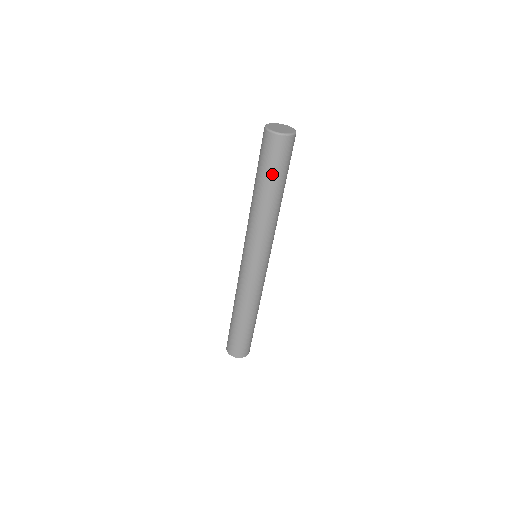
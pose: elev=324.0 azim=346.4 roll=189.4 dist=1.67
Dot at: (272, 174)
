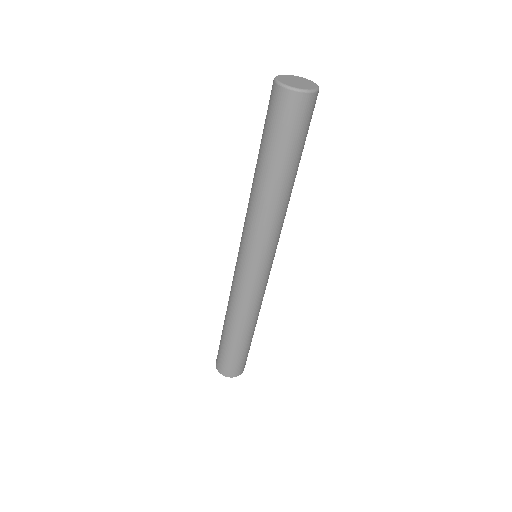
Dot at: (292, 149)
